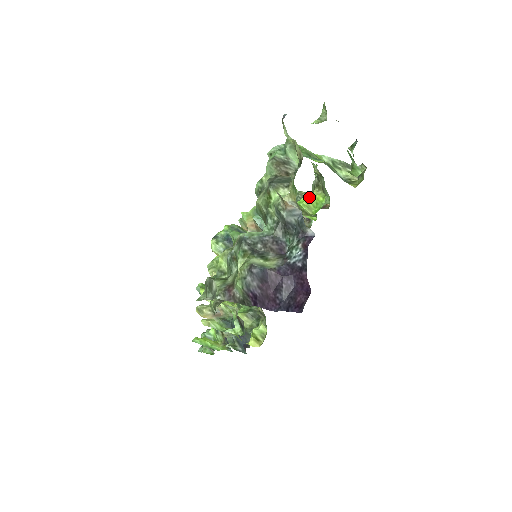
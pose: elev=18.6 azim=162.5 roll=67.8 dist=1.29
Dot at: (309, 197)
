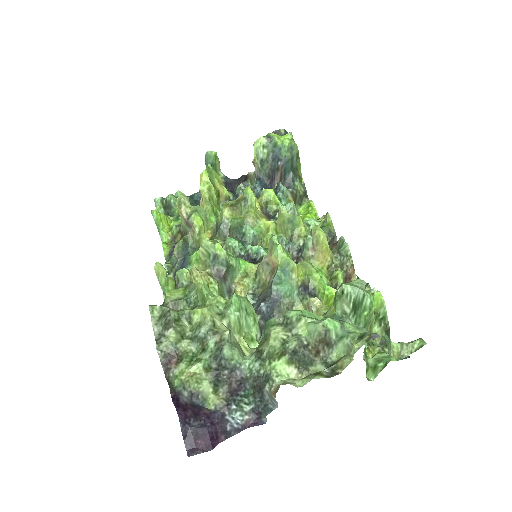
Dot at: occluded
